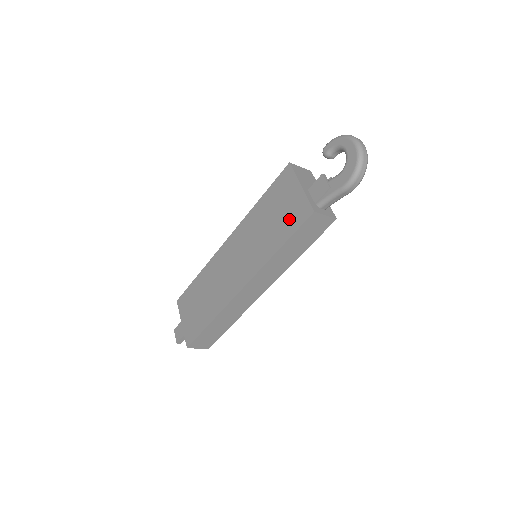
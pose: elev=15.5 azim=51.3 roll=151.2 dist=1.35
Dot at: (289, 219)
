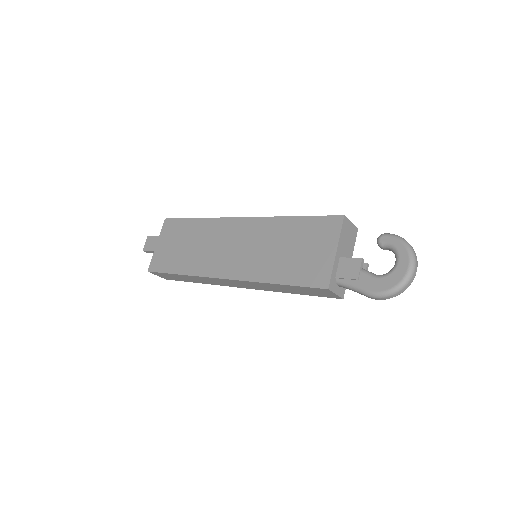
Dot at: (304, 268)
